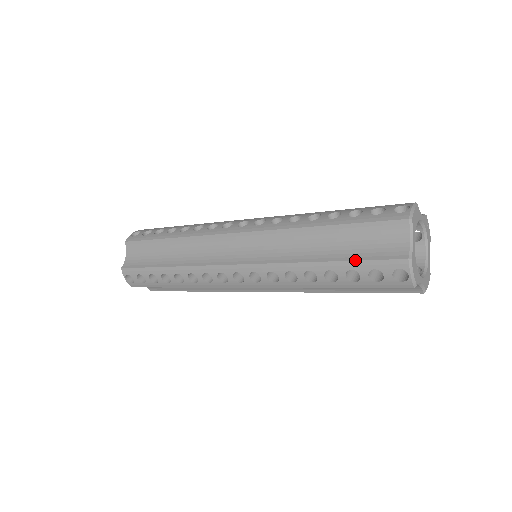
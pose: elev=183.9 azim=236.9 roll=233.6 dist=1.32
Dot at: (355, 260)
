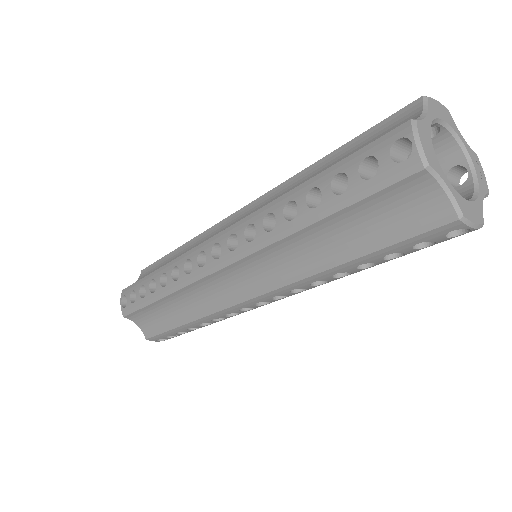
Dot at: occluded
